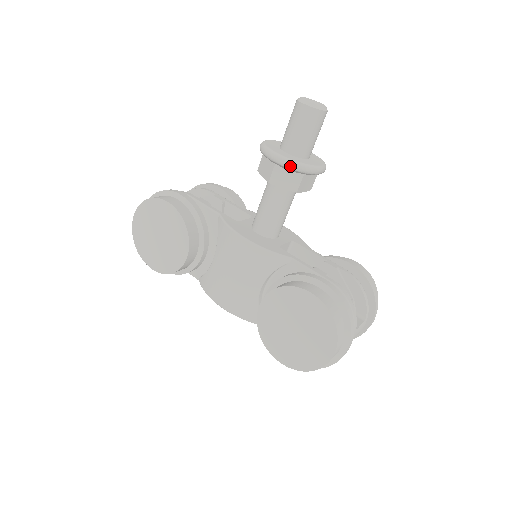
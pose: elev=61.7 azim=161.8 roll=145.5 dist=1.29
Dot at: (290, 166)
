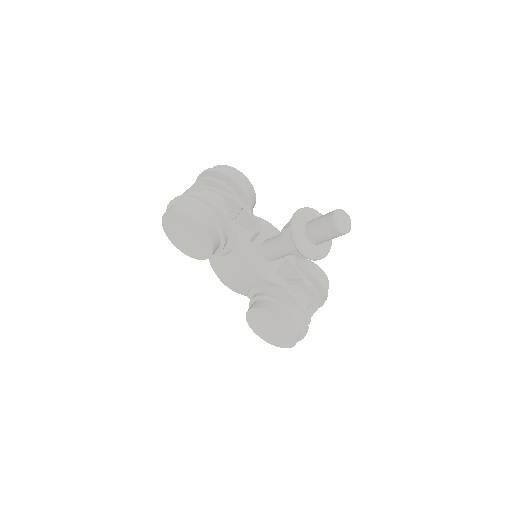
Dot at: (308, 258)
